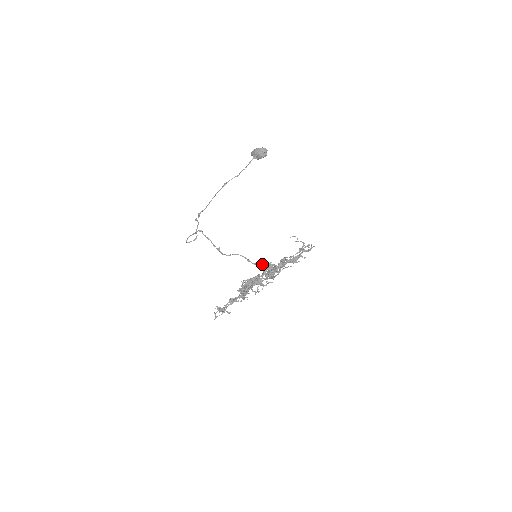
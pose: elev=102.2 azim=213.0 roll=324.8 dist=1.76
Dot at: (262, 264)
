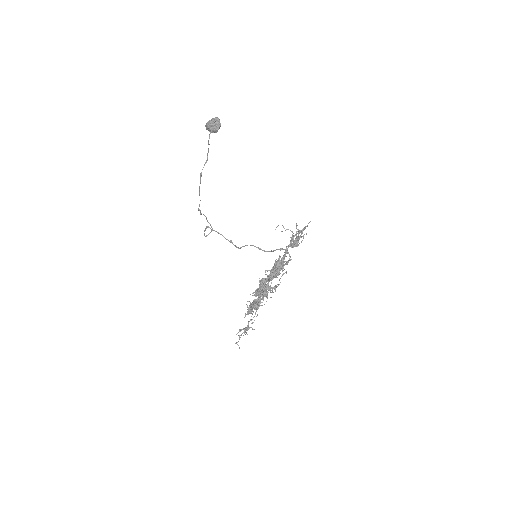
Dot at: (272, 251)
